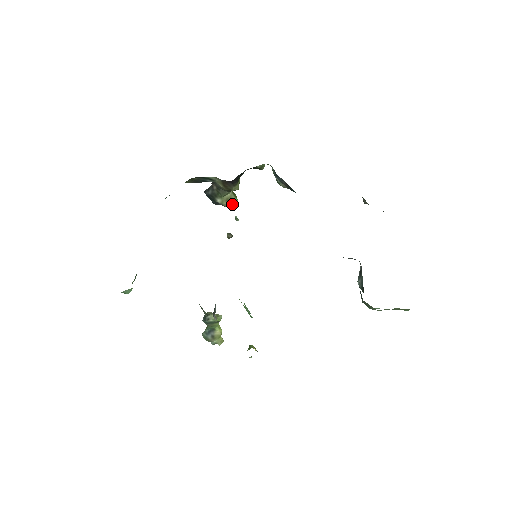
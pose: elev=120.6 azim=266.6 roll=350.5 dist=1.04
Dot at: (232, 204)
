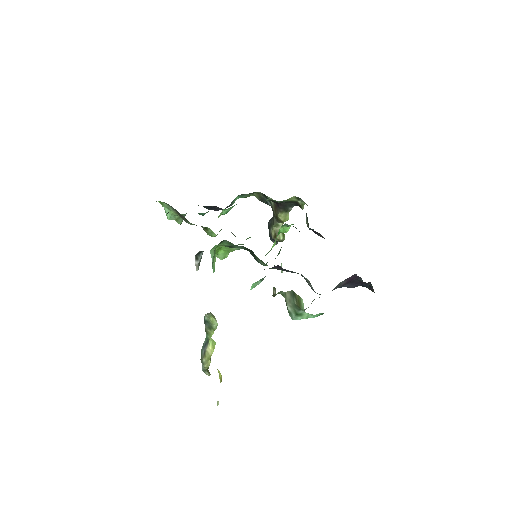
Dot at: (277, 237)
